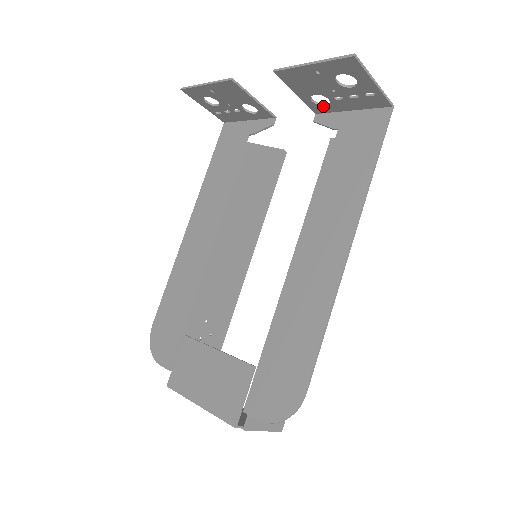
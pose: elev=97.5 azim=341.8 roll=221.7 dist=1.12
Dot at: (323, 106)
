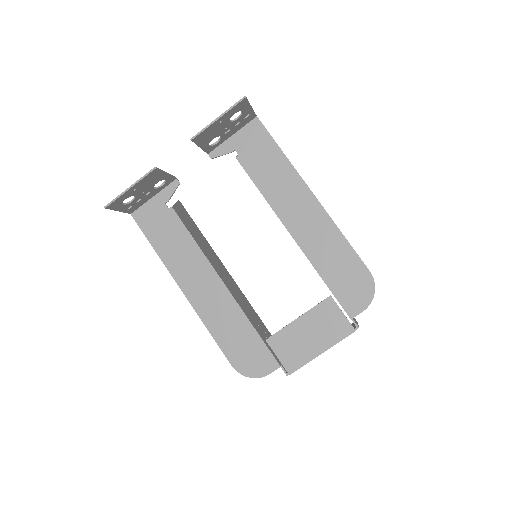
Dot at: (215, 144)
